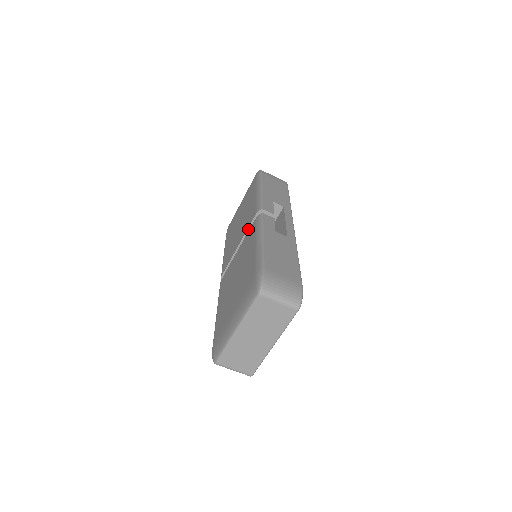
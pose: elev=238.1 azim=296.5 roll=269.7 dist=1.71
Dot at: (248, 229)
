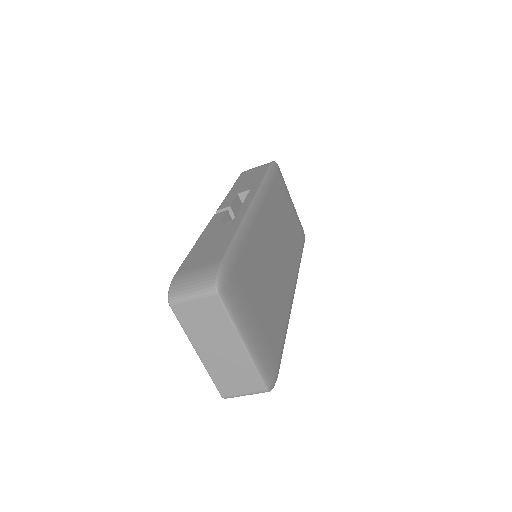
Dot at: occluded
